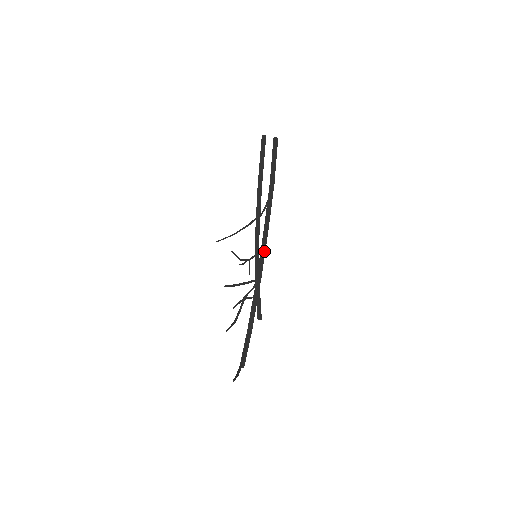
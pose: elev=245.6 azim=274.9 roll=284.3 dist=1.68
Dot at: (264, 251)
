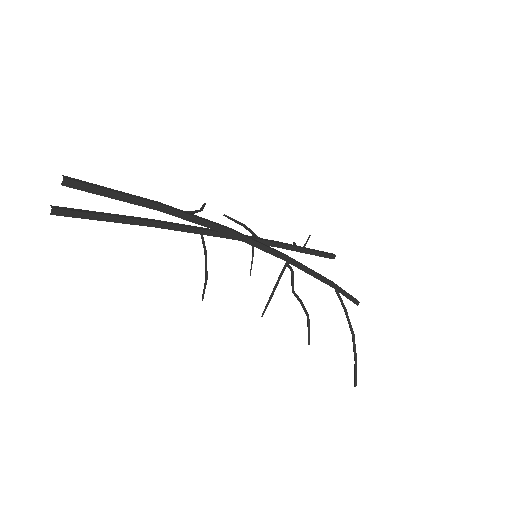
Dot at: (258, 245)
